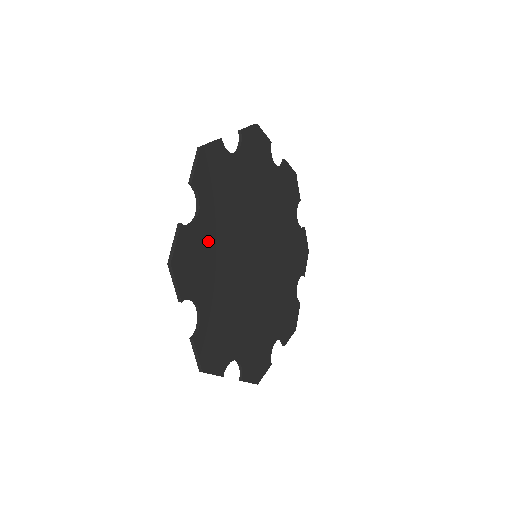
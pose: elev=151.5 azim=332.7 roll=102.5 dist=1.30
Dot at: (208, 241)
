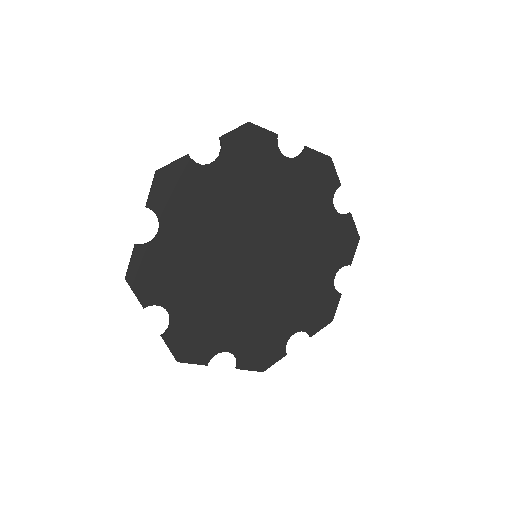
Dot at: (175, 253)
